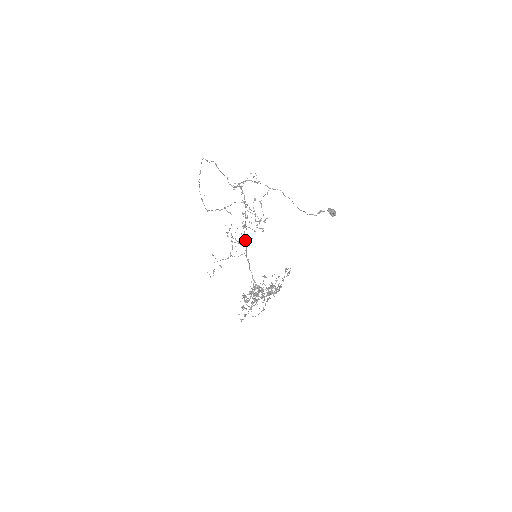
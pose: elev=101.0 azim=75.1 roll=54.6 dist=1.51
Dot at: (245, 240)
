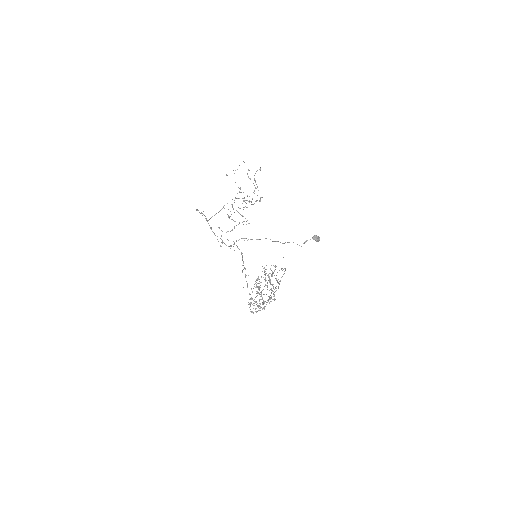
Dot at: occluded
